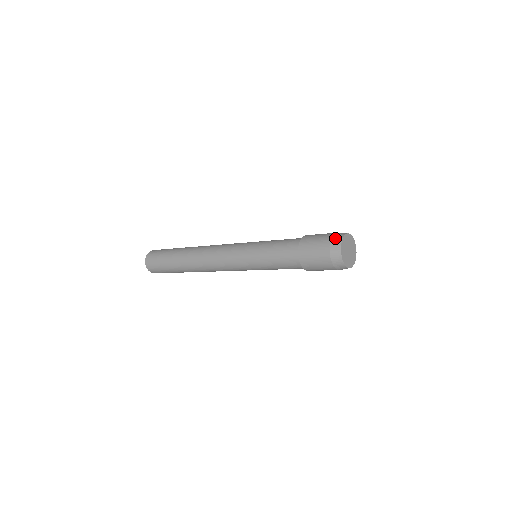
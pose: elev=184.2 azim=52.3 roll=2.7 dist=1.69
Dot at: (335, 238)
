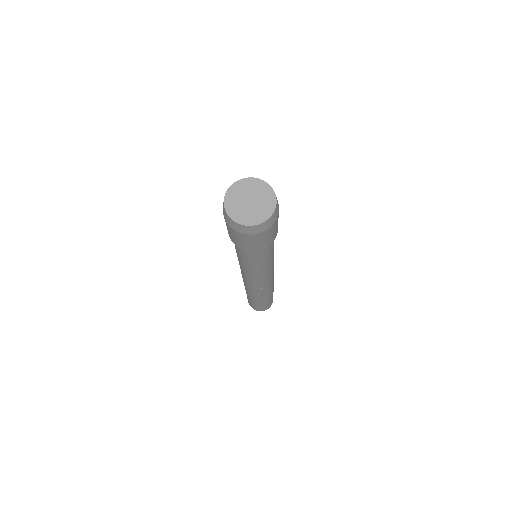
Dot at: occluded
